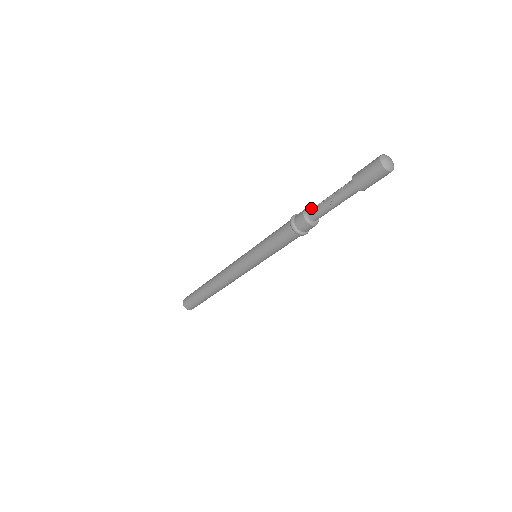
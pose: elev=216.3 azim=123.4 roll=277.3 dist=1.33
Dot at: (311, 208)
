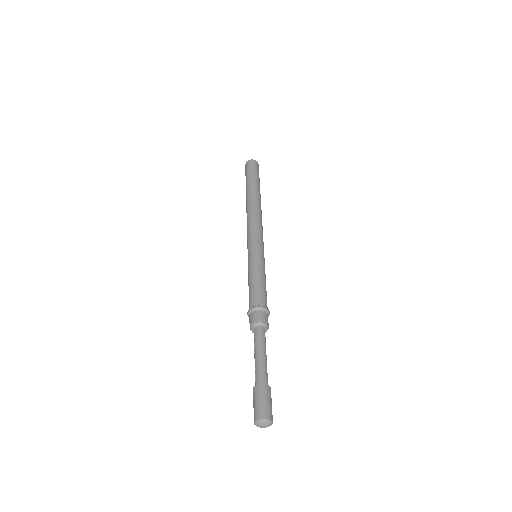
Dot at: (257, 326)
